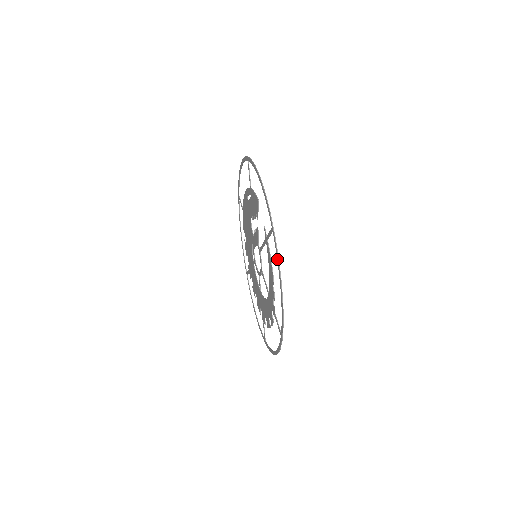
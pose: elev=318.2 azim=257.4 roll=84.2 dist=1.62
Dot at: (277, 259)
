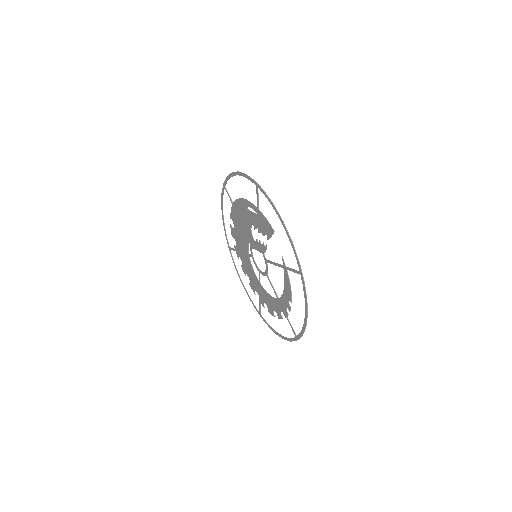
Dot at: (305, 297)
